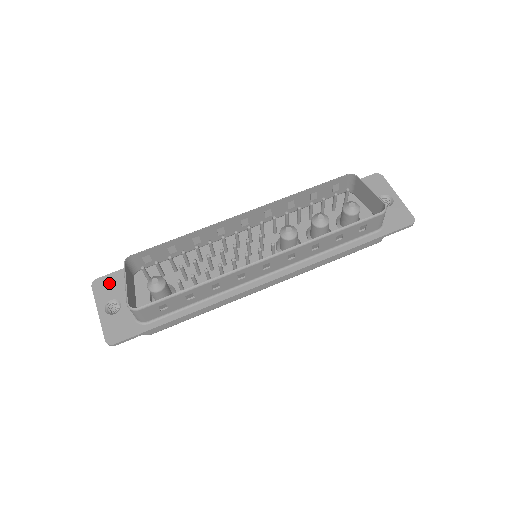
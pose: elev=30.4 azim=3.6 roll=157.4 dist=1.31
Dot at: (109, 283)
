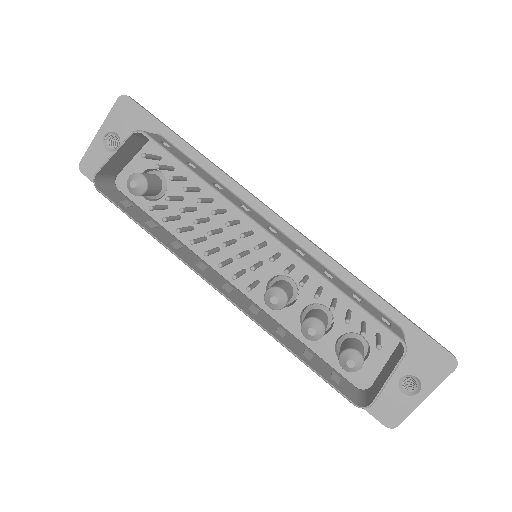
Dot at: (131, 115)
